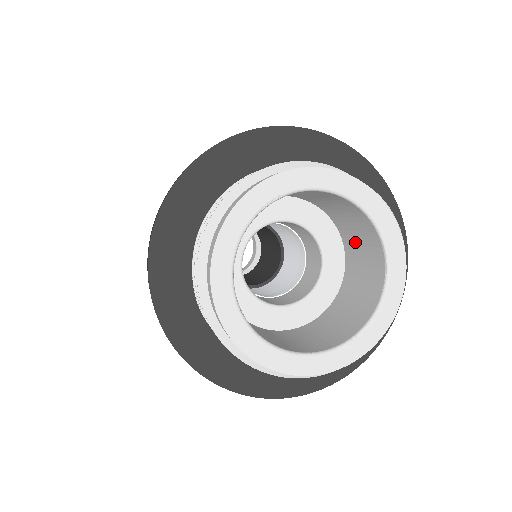
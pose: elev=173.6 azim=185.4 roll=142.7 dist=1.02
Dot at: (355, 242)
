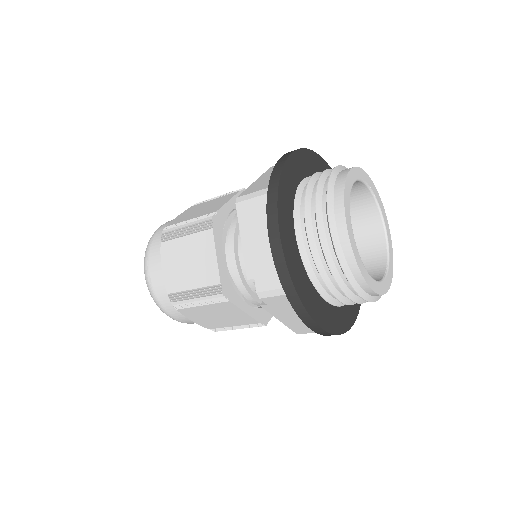
Dot at: occluded
